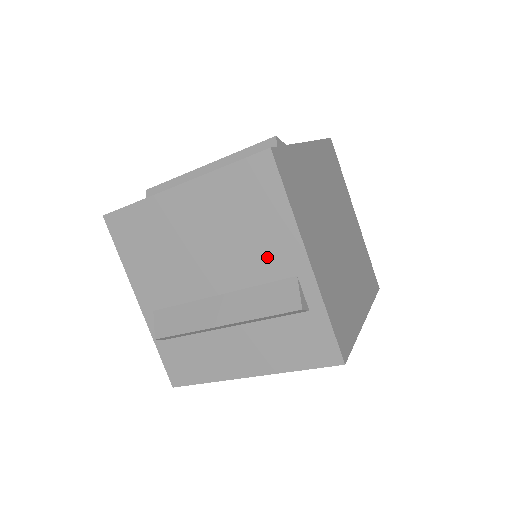
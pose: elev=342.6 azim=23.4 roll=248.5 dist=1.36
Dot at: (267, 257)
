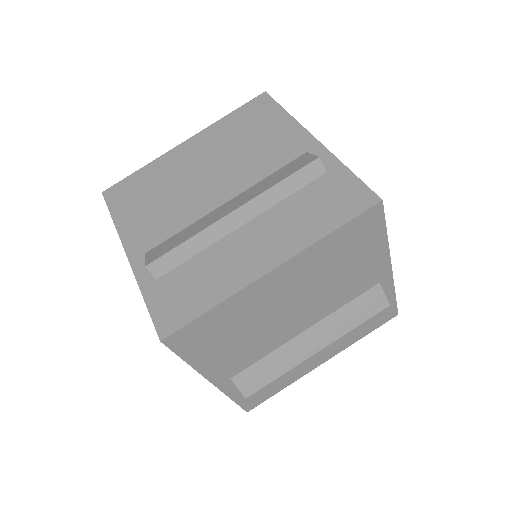
Dot at: (357, 283)
